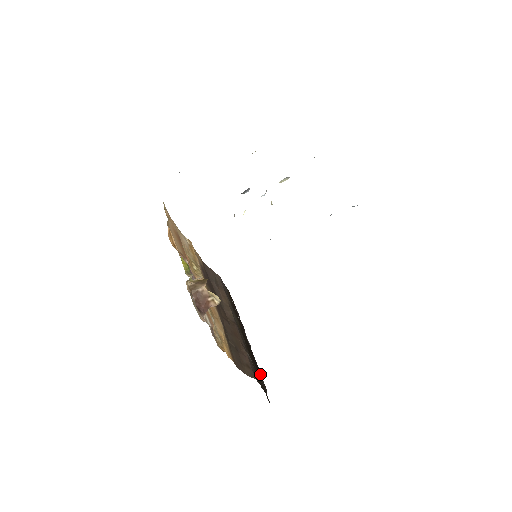
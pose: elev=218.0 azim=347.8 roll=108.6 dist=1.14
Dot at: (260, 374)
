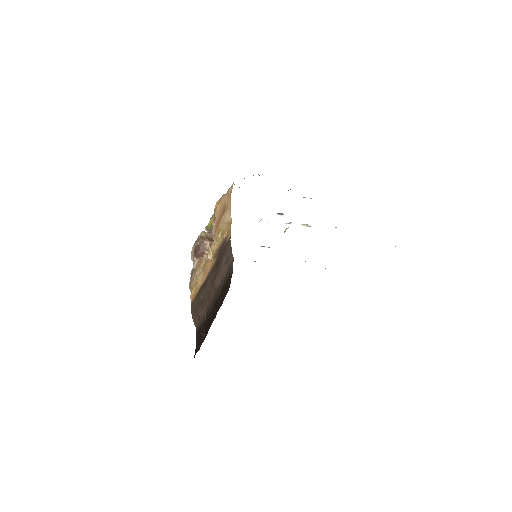
Dot at: (205, 337)
